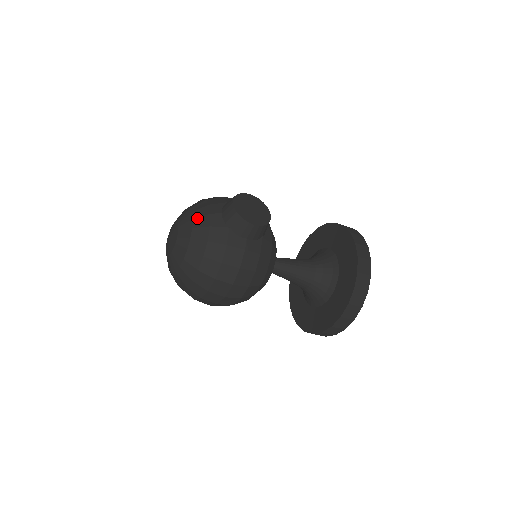
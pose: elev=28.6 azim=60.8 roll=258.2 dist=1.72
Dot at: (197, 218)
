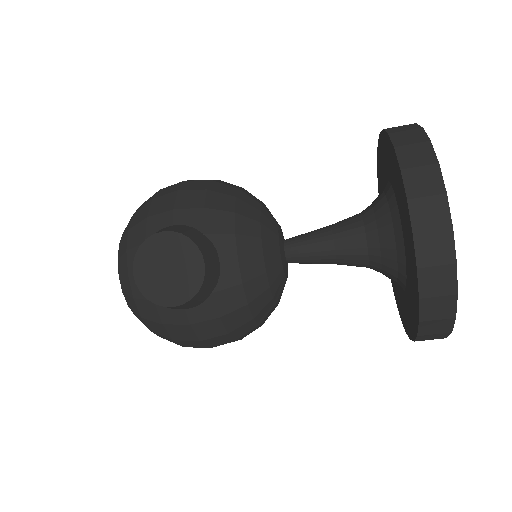
Dot at: (121, 277)
